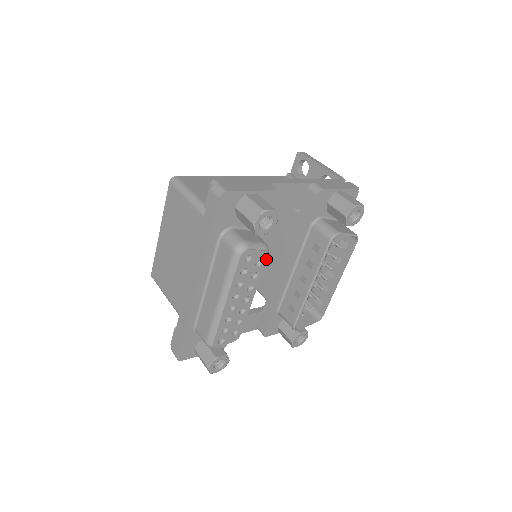
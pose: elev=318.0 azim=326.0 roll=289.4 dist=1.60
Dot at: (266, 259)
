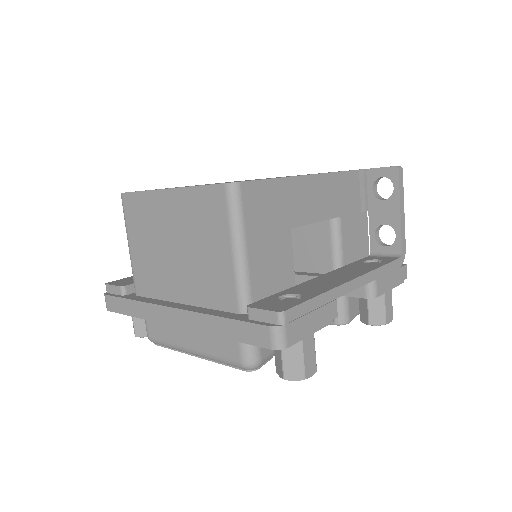
Dot at: occluded
